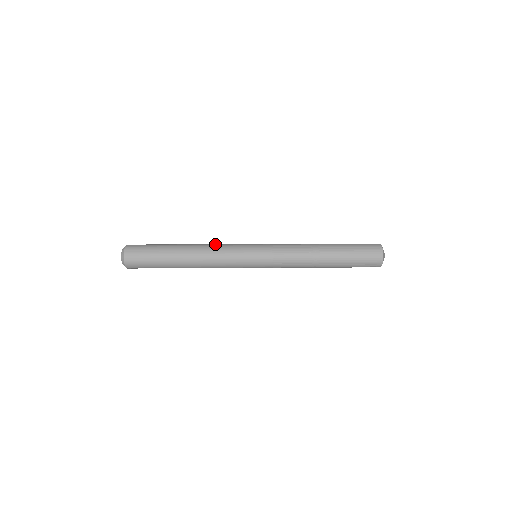
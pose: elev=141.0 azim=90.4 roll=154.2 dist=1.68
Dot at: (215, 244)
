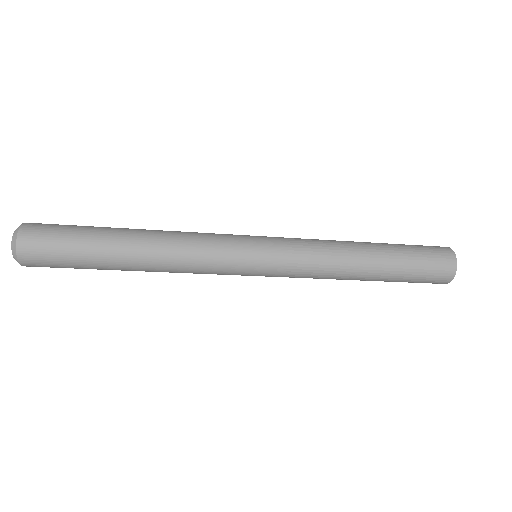
Dot at: (188, 232)
